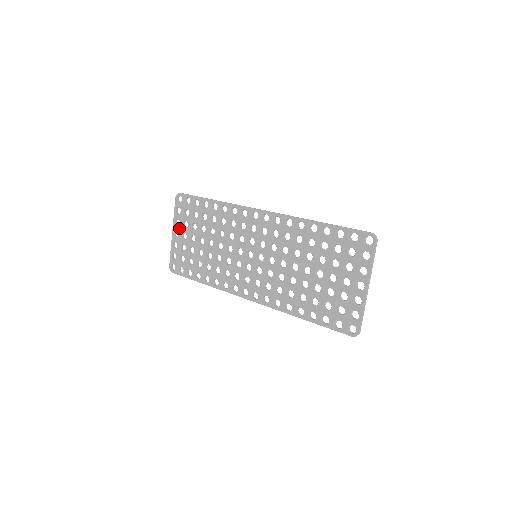
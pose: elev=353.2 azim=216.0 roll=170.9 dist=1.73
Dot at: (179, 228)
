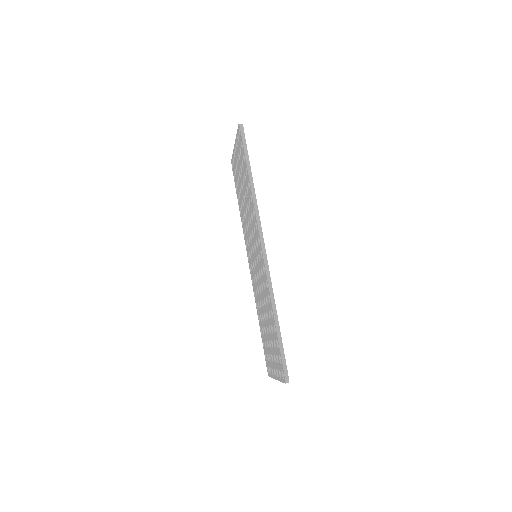
Dot at: (237, 150)
